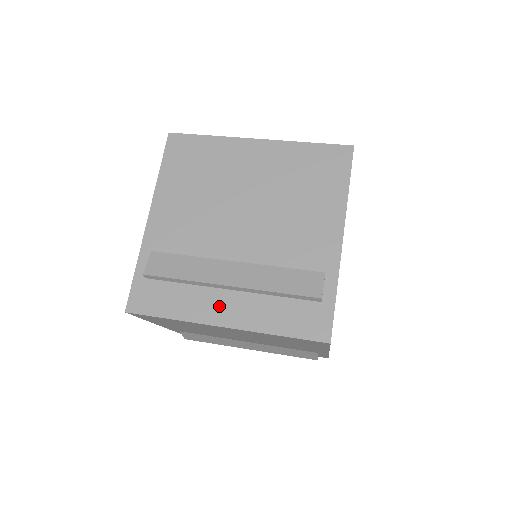
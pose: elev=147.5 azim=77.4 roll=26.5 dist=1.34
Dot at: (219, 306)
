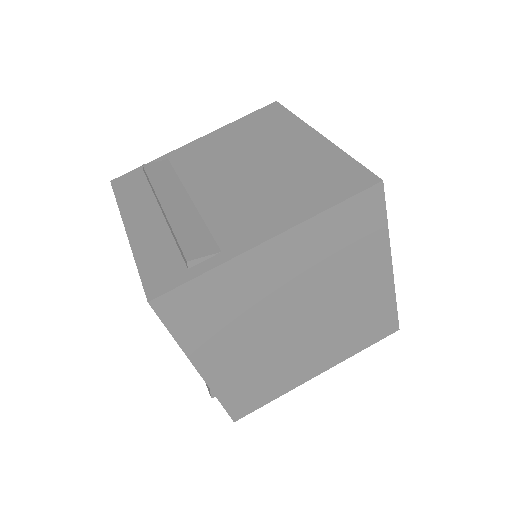
Dot at: (143, 216)
